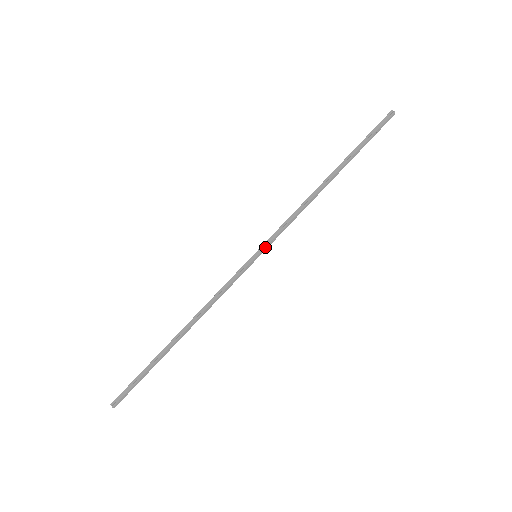
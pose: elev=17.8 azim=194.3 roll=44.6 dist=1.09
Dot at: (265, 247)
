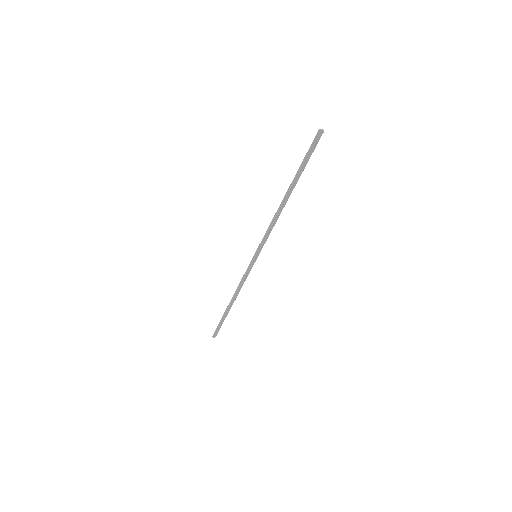
Dot at: (258, 251)
